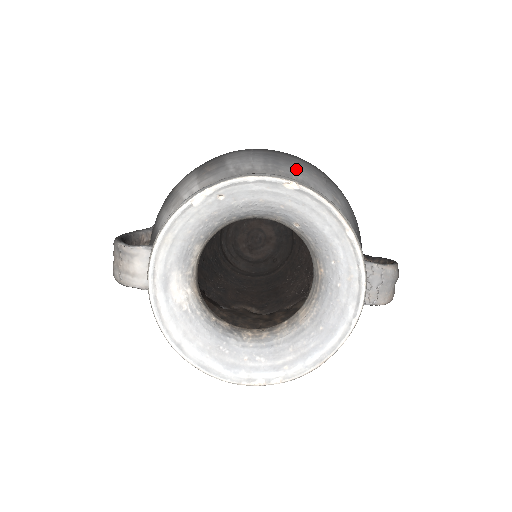
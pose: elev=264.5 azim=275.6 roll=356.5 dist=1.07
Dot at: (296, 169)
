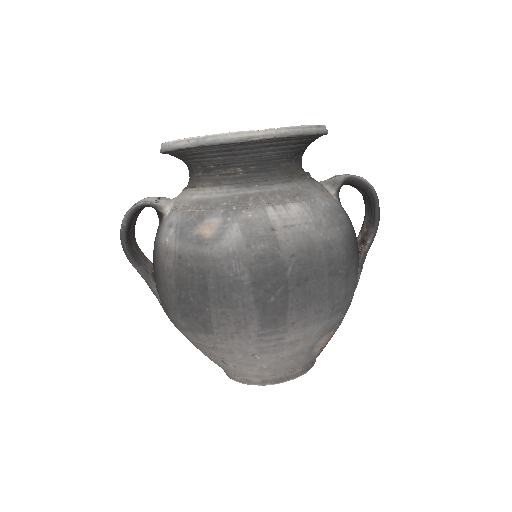
Dot at: occluded
